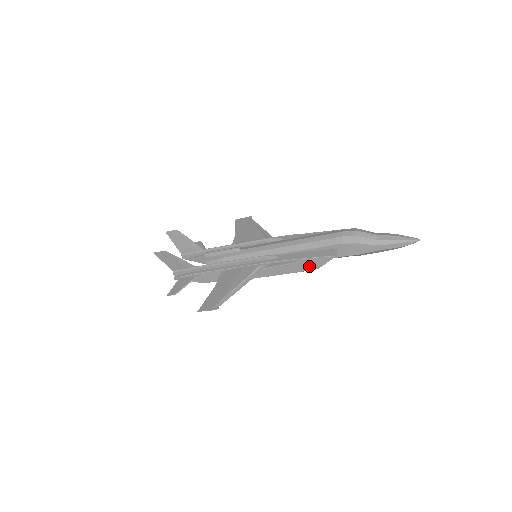
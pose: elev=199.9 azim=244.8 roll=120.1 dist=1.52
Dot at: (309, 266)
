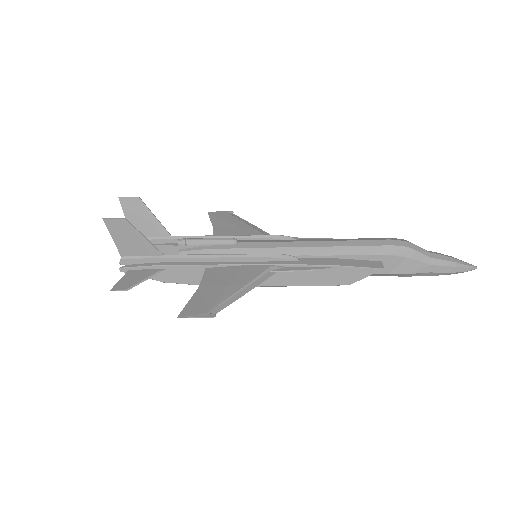
Dot at: (340, 278)
